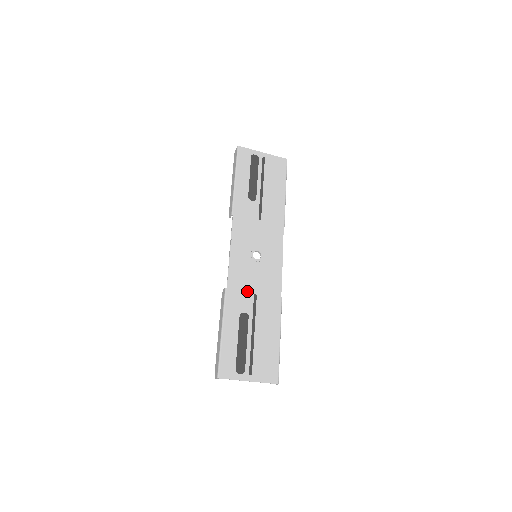
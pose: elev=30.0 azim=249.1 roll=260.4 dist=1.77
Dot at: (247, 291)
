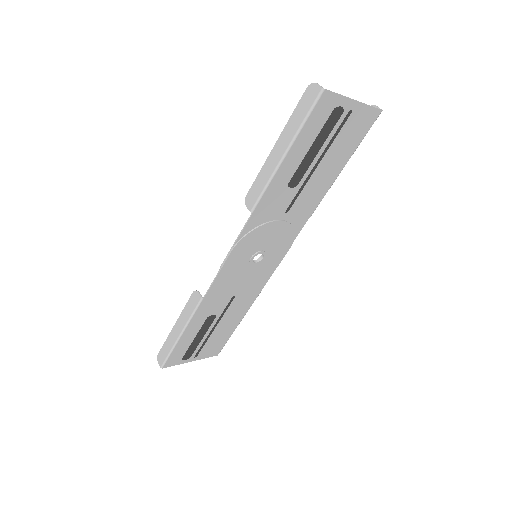
Dot at: (226, 295)
